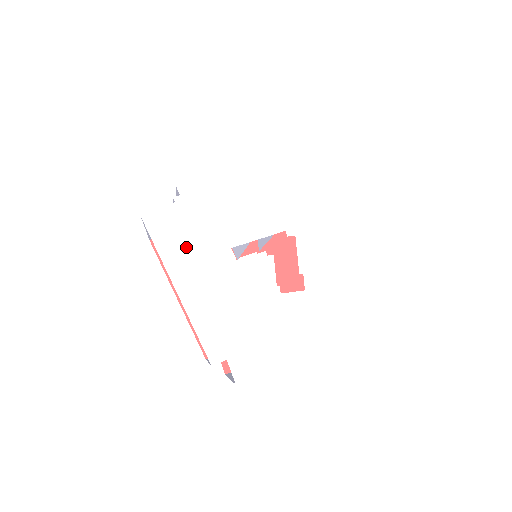
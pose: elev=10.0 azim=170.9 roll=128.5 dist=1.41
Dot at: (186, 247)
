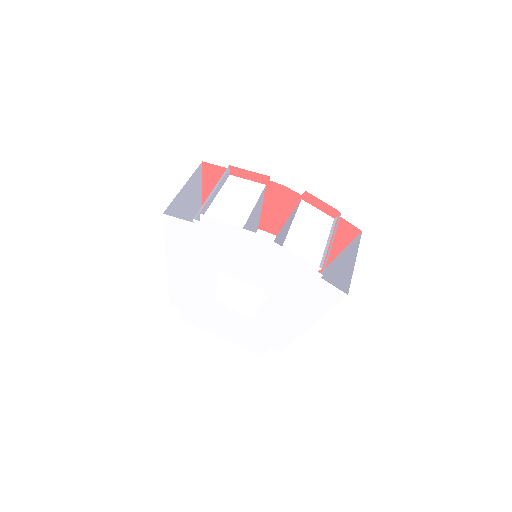
Dot at: (186, 250)
